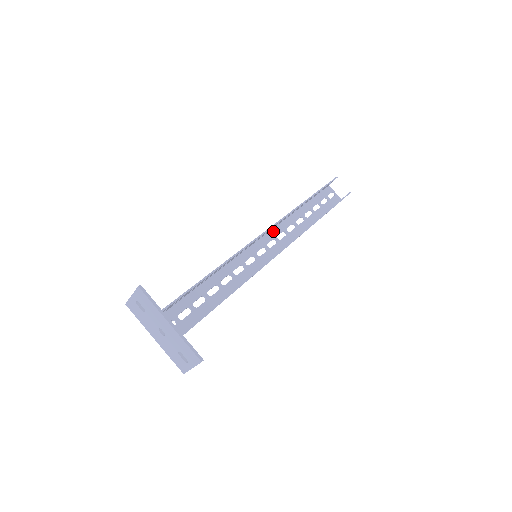
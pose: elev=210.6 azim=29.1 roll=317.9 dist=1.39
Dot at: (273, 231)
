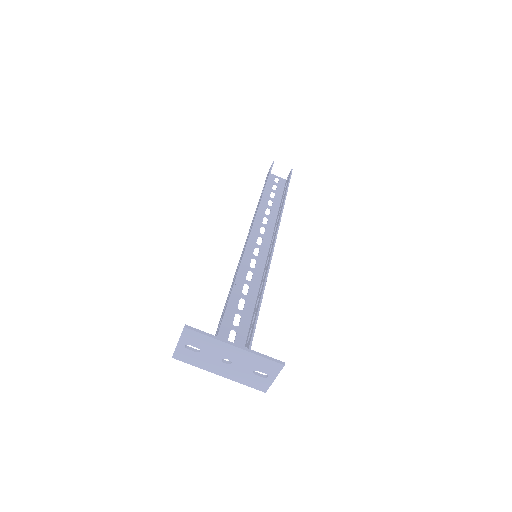
Dot at: (253, 230)
